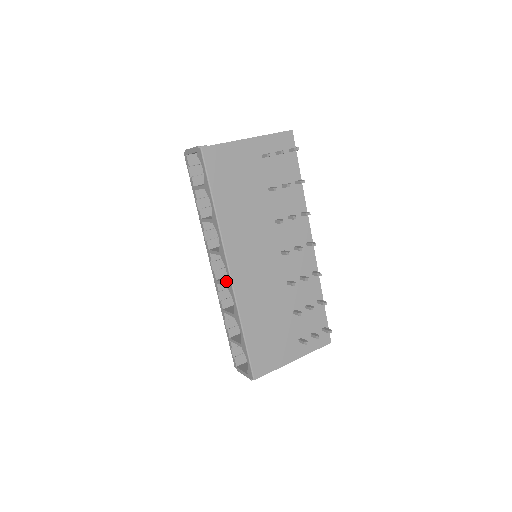
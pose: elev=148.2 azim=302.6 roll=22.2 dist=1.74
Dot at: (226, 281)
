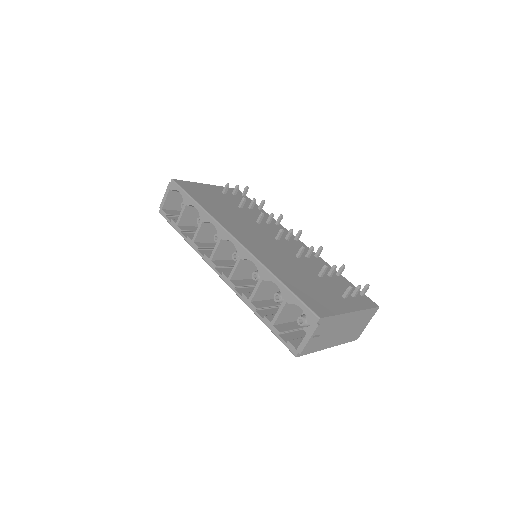
Dot at: (237, 254)
